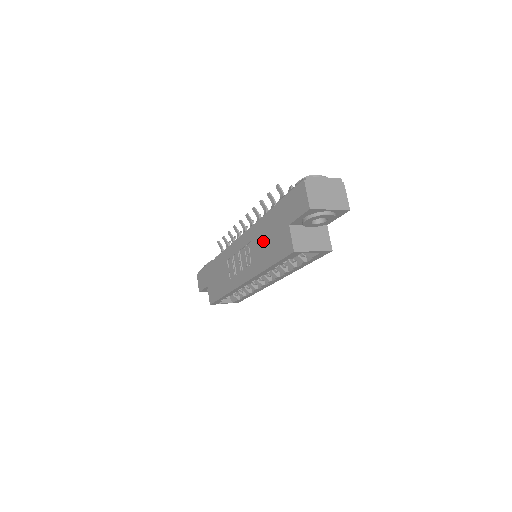
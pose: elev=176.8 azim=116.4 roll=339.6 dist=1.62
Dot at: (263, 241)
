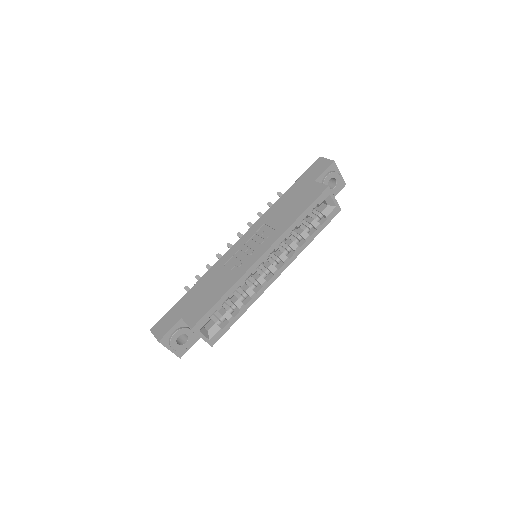
Dot at: (284, 210)
